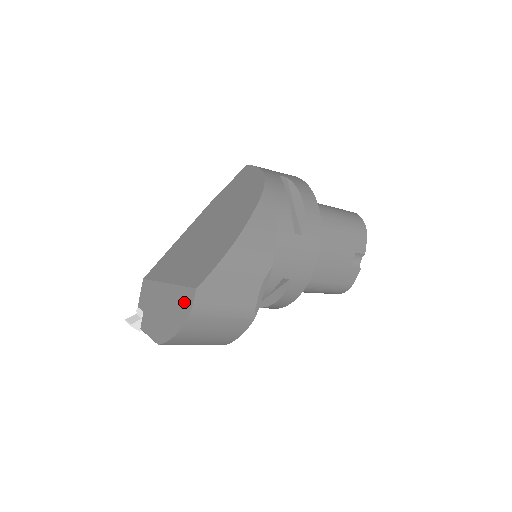
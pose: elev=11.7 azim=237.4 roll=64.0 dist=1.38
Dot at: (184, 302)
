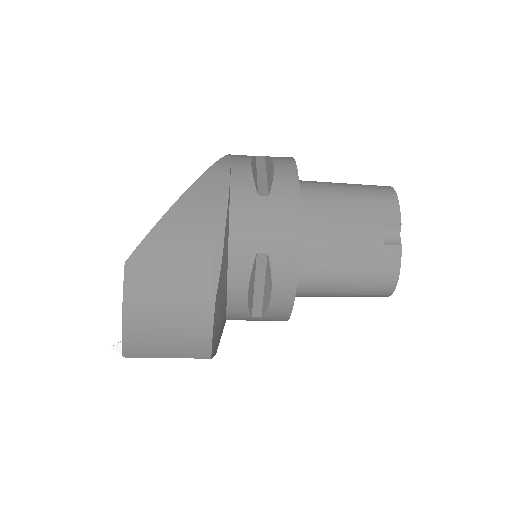
Dot at: occluded
